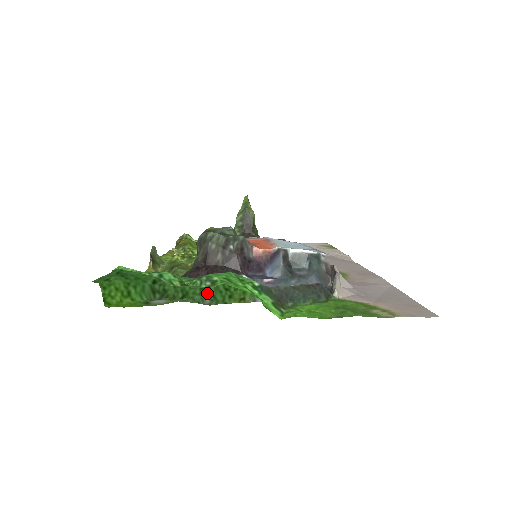
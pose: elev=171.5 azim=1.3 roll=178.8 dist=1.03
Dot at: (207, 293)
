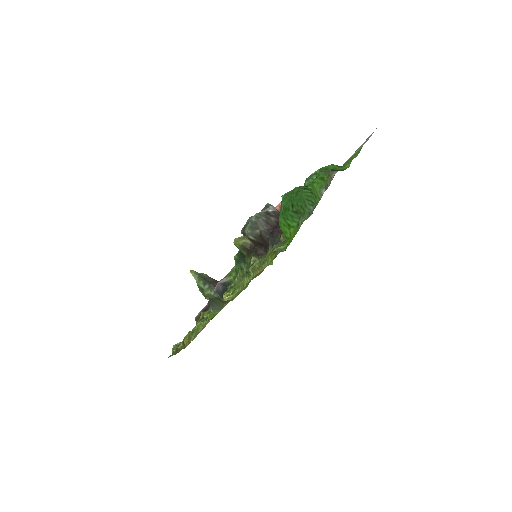
Dot at: (308, 203)
